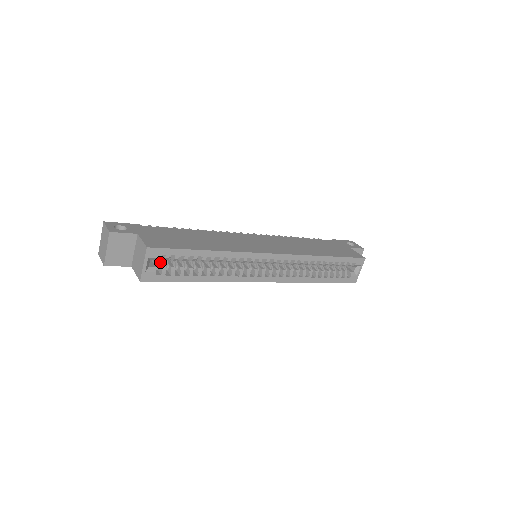
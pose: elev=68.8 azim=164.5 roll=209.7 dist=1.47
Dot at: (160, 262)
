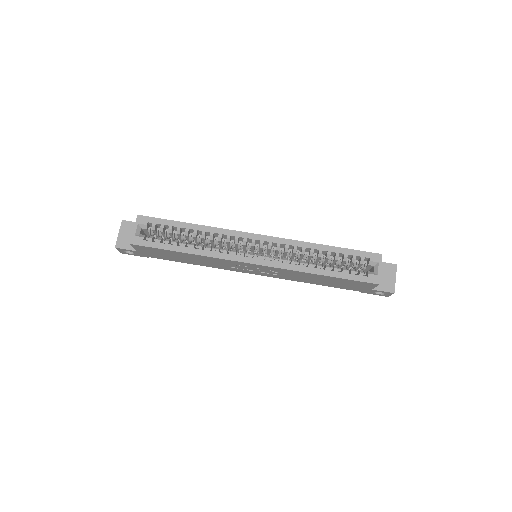
Dot at: (154, 238)
